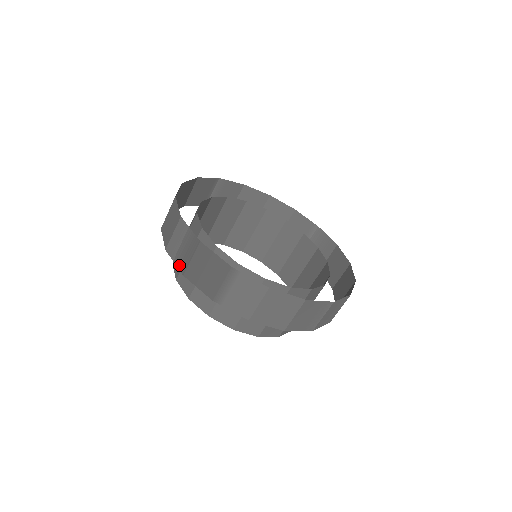
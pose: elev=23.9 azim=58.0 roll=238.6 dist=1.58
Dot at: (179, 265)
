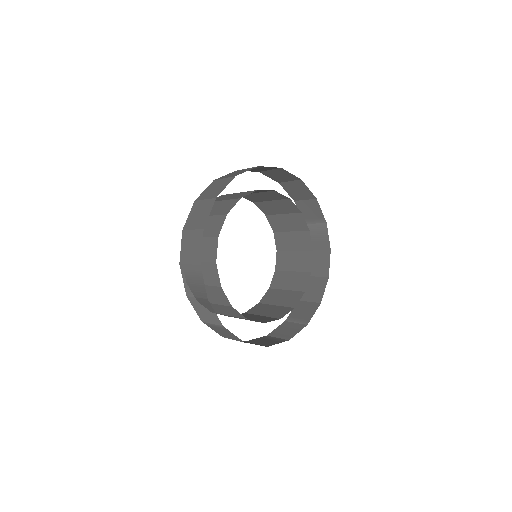
Dot at: (186, 287)
